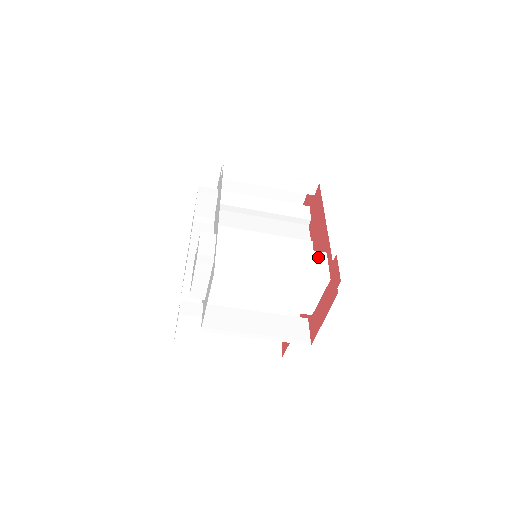
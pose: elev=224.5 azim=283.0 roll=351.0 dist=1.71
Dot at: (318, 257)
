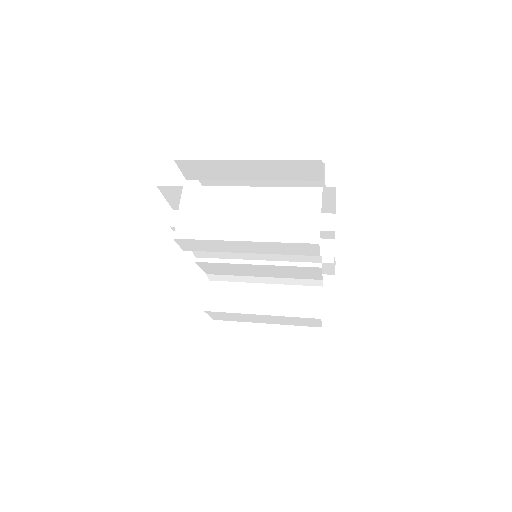
Dot at: (311, 321)
